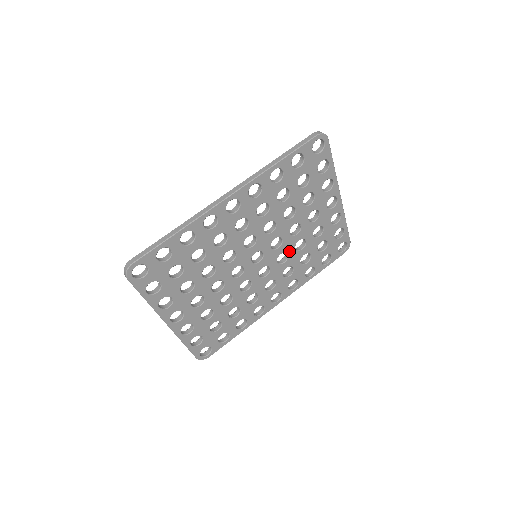
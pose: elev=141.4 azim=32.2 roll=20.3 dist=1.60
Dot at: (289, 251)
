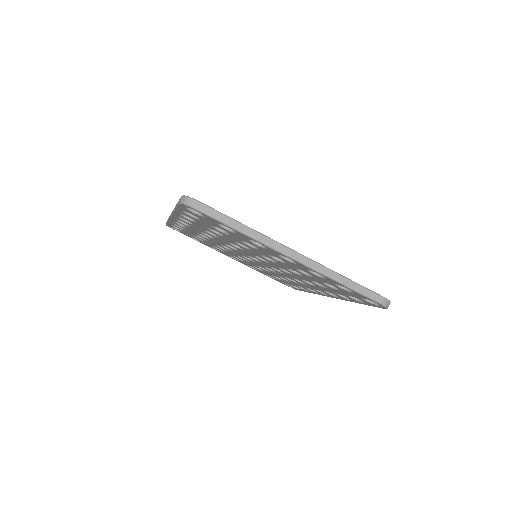
Dot at: occluded
